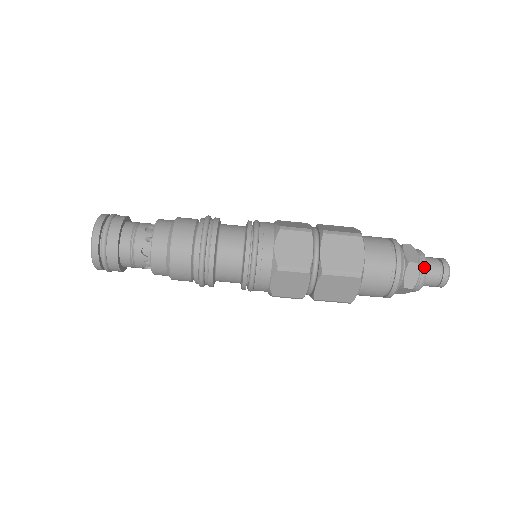
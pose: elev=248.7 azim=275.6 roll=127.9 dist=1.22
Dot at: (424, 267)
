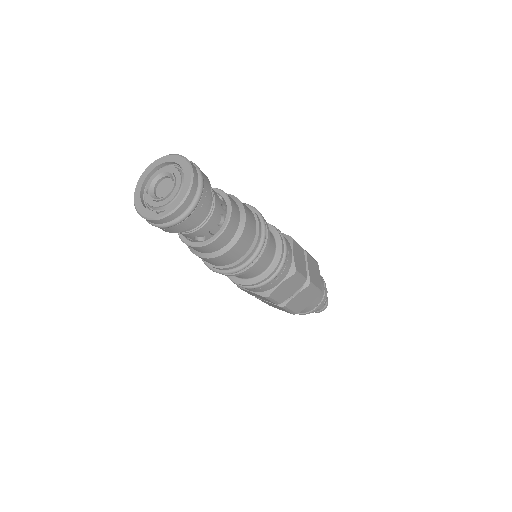
Dot at: occluded
